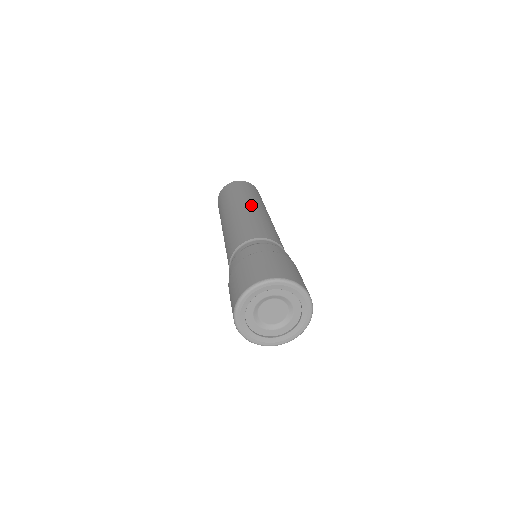
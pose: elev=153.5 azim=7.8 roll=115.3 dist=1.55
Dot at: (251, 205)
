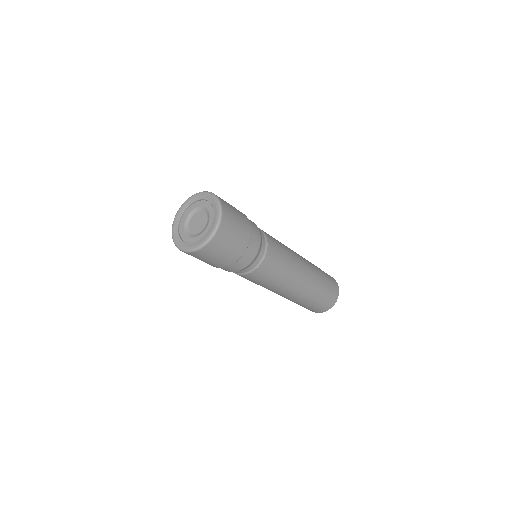
Dot at: occluded
